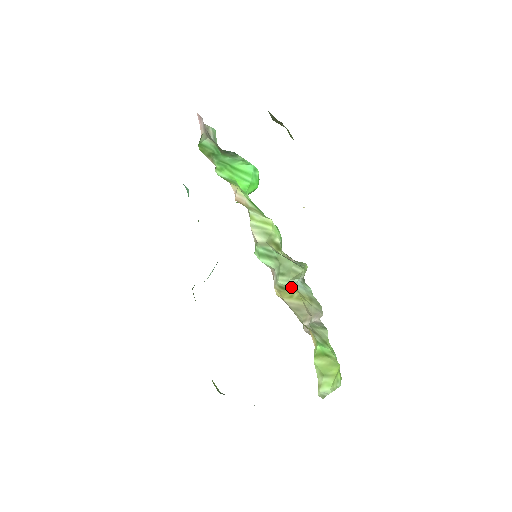
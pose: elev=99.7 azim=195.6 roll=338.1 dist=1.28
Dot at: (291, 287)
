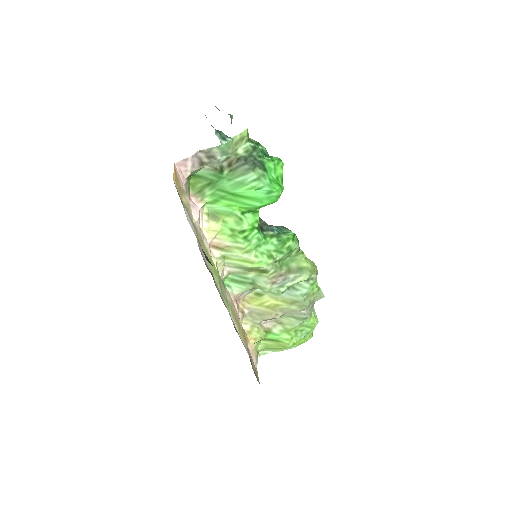
Dot at: occluded
